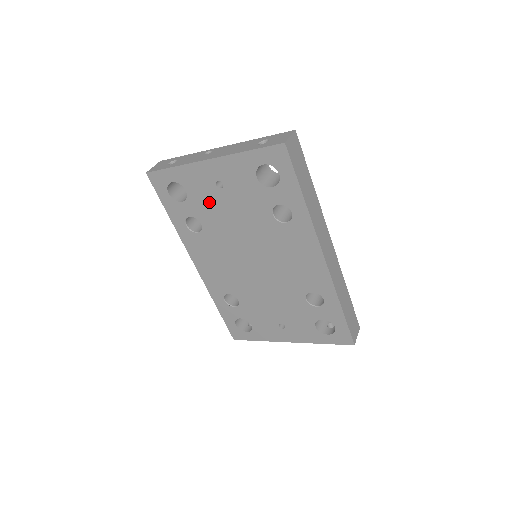
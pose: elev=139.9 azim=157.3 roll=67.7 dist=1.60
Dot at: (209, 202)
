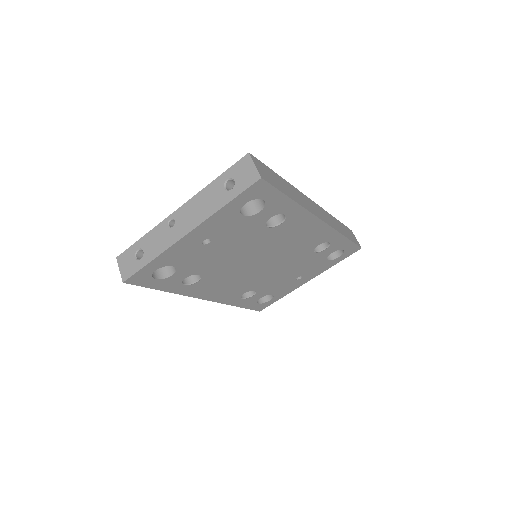
Dot at: (201, 258)
